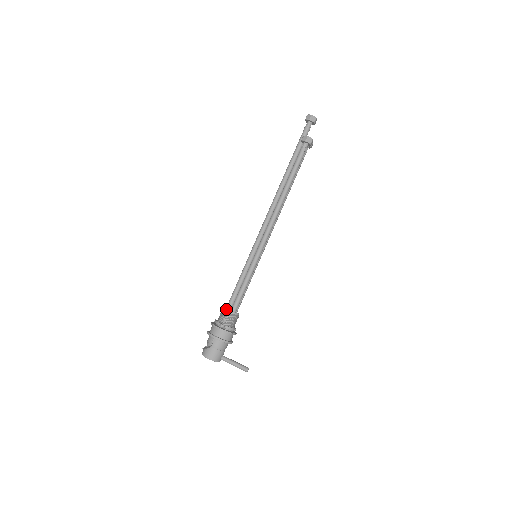
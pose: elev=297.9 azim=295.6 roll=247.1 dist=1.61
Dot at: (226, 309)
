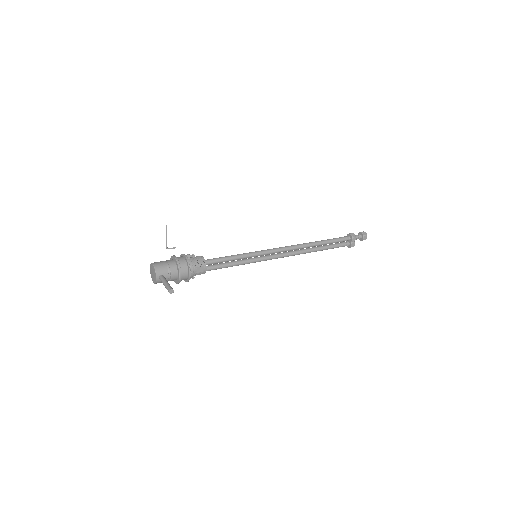
Dot at: (202, 256)
